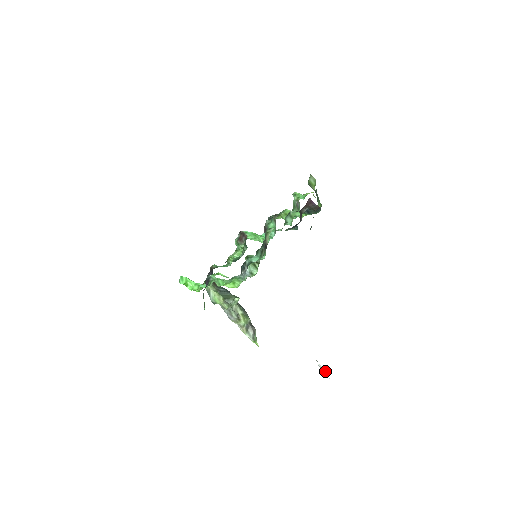
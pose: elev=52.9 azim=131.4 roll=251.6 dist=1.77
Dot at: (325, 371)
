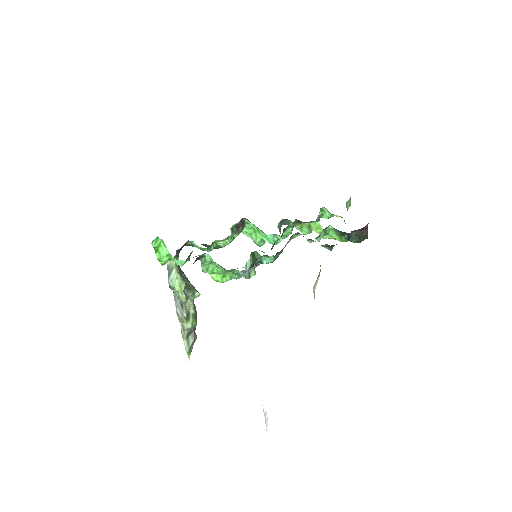
Dot at: (267, 421)
